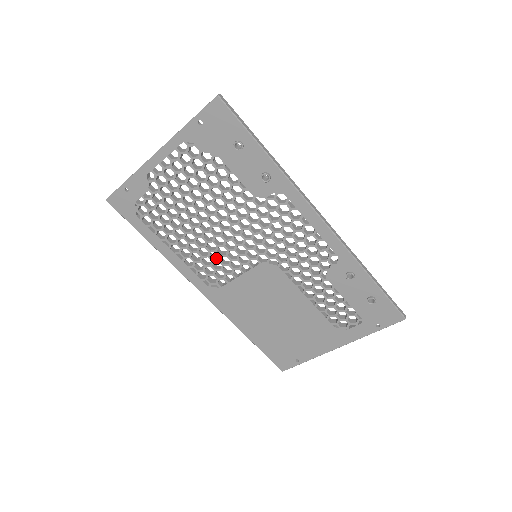
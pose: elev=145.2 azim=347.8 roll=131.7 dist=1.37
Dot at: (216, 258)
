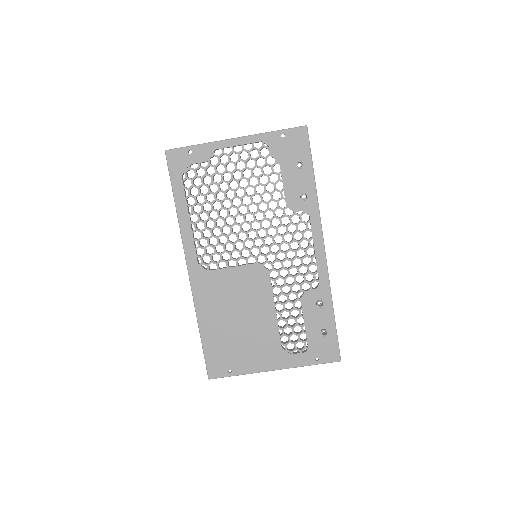
Dot at: (222, 243)
